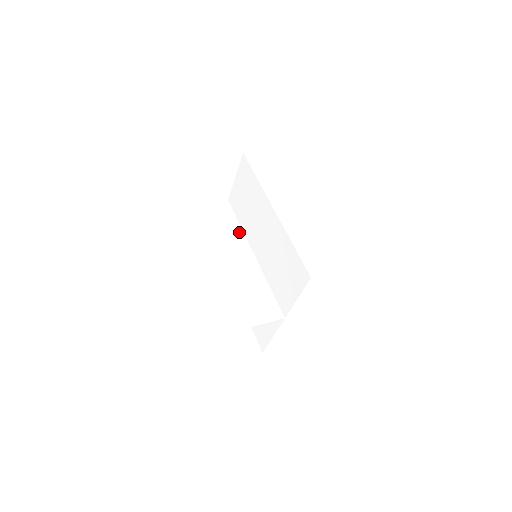
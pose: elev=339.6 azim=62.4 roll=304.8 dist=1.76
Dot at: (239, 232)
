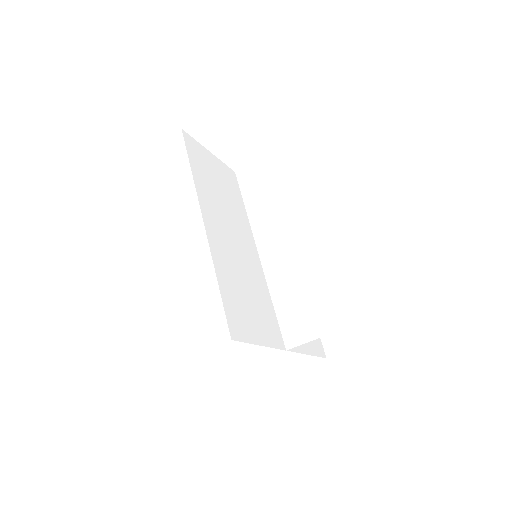
Dot at: (245, 216)
